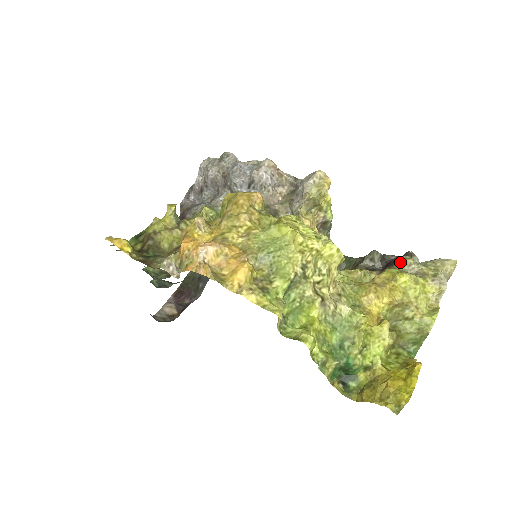
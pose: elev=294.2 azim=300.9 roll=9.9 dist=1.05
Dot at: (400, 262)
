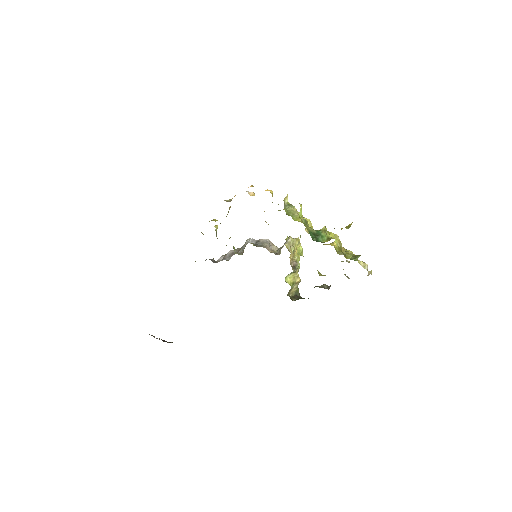
Dot at: occluded
